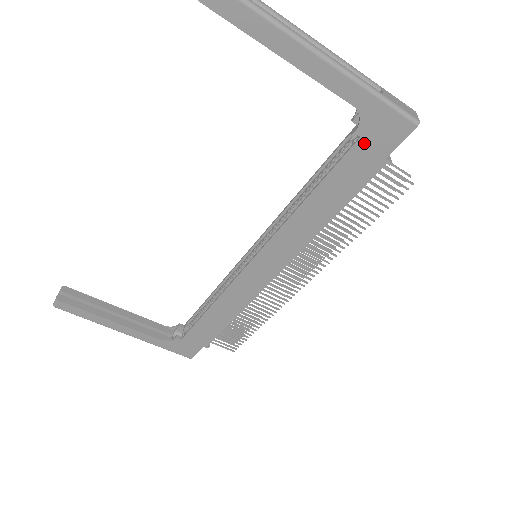
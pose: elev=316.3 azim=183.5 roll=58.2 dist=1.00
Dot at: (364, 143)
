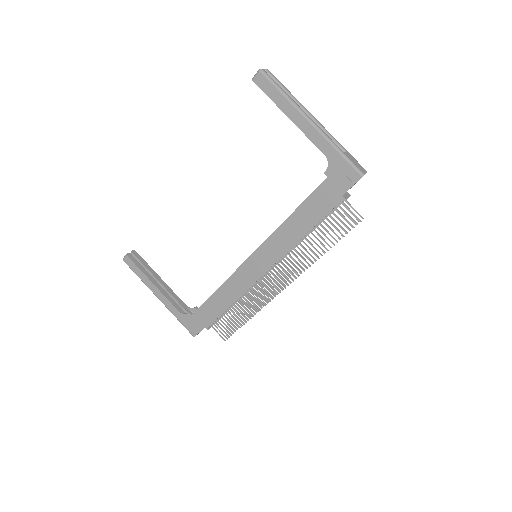
Dot at: (330, 181)
